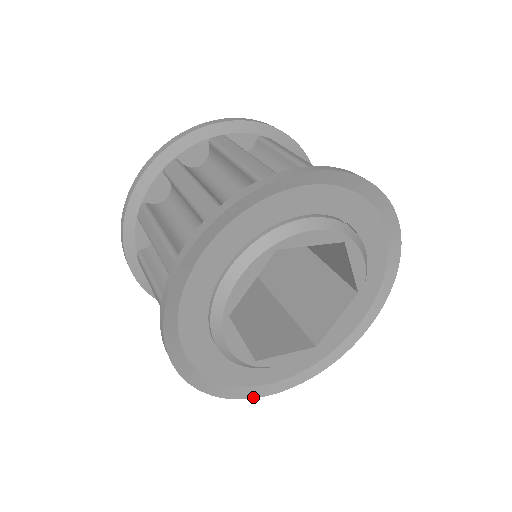
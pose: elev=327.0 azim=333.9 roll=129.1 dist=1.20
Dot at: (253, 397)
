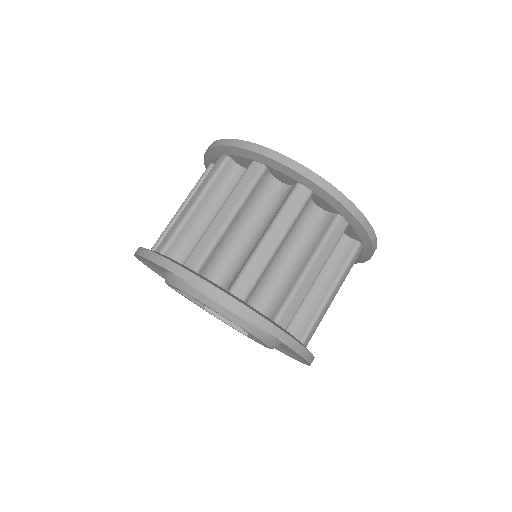
Dot at: occluded
